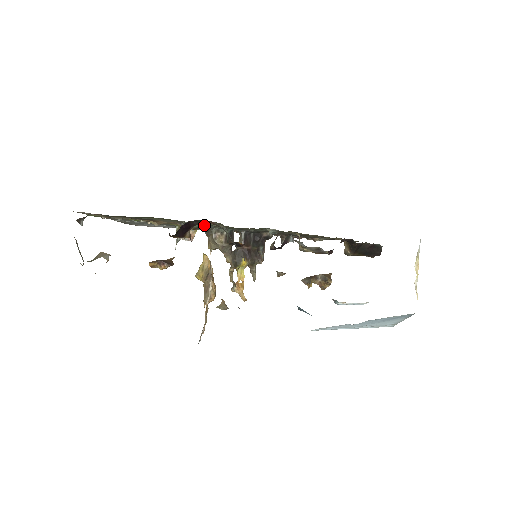
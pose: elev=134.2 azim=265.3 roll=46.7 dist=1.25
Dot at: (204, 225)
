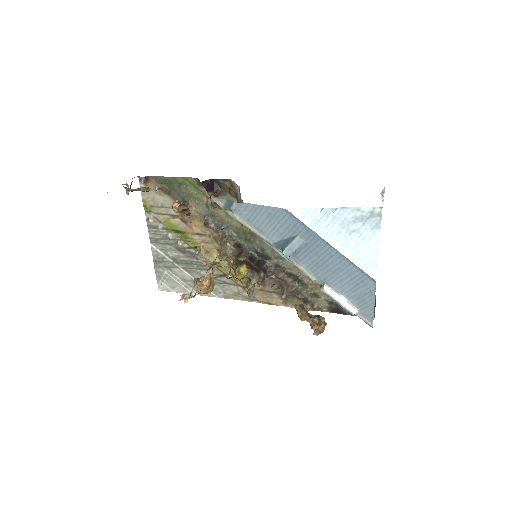
Dot at: (222, 222)
